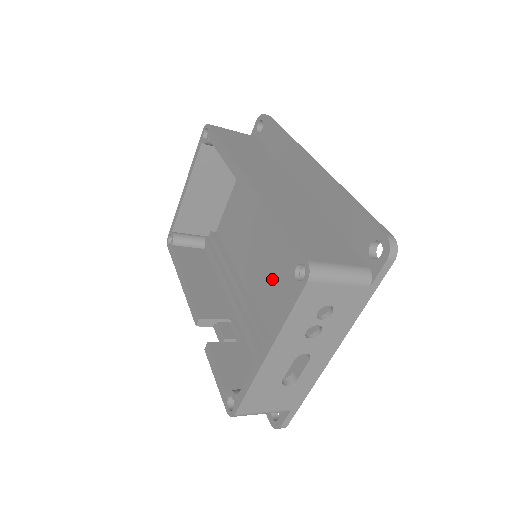
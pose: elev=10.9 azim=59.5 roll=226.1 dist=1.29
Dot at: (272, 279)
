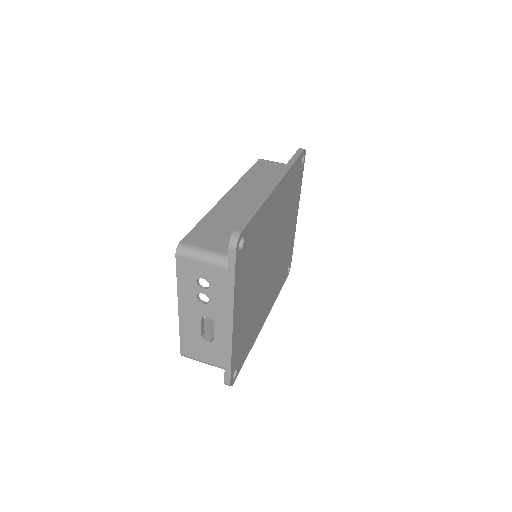
Dot at: occluded
